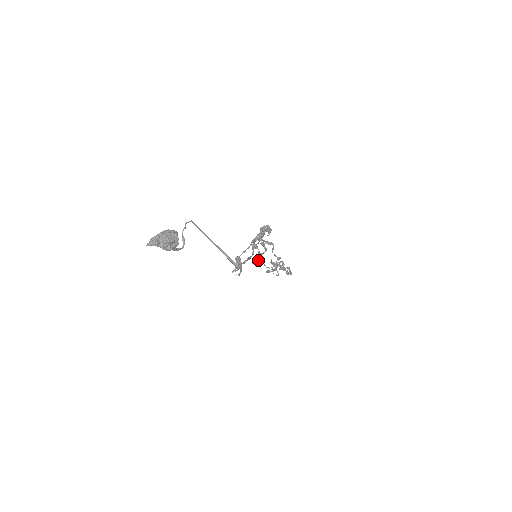
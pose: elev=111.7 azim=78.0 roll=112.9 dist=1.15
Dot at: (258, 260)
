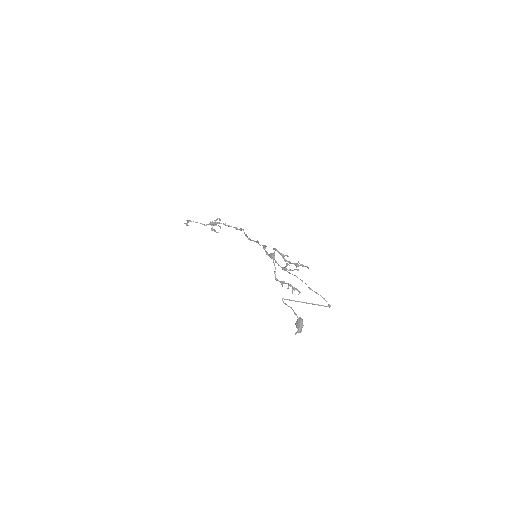
Dot at: occluded
